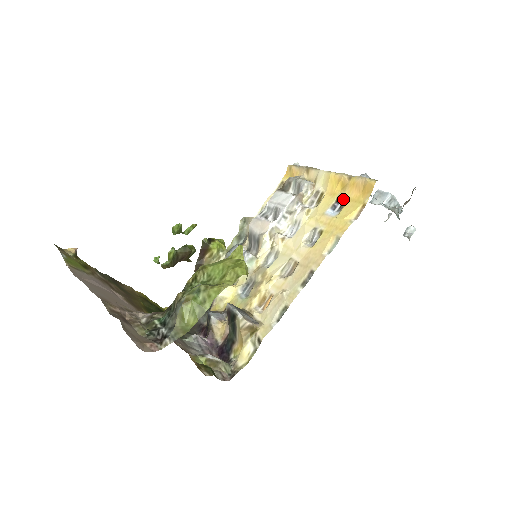
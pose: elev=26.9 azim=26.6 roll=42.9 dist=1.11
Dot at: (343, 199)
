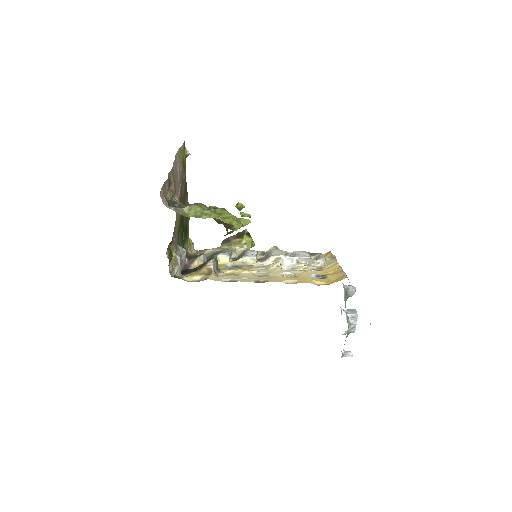
Dot at: (326, 277)
